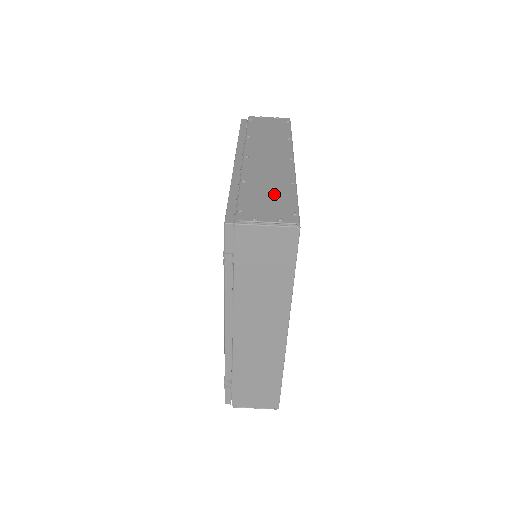
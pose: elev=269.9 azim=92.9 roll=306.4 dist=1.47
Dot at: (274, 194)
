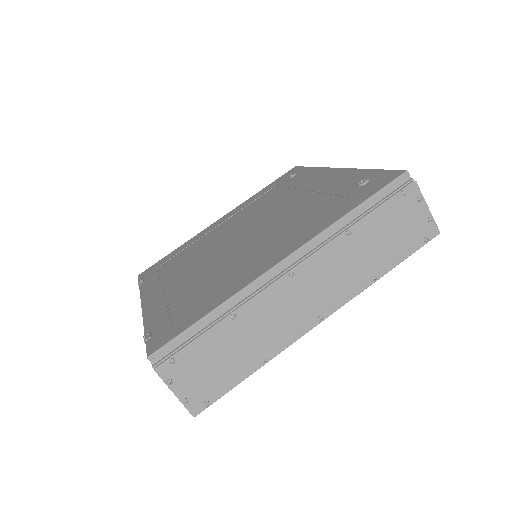
Dot at: (230, 362)
